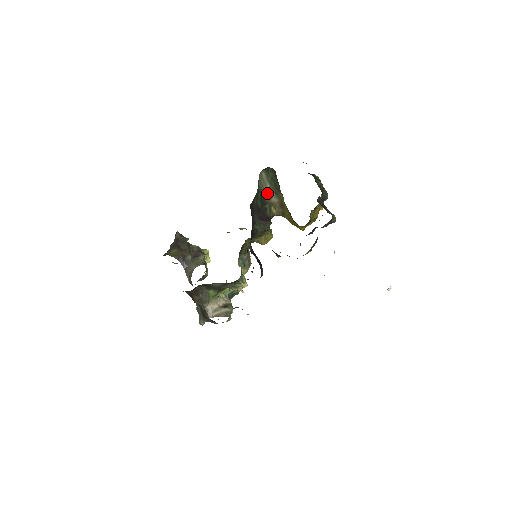
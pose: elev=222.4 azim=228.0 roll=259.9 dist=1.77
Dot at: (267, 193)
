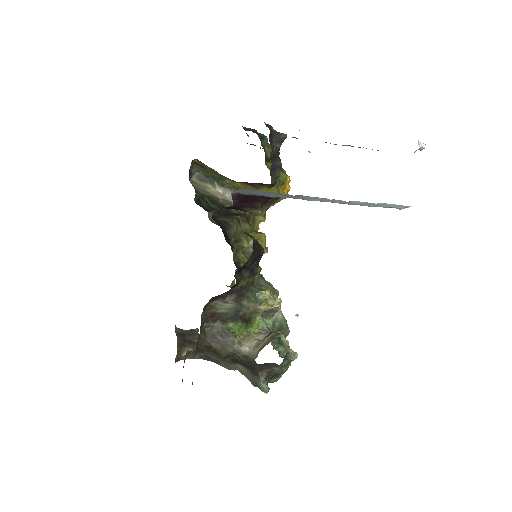
Dot at: (215, 194)
